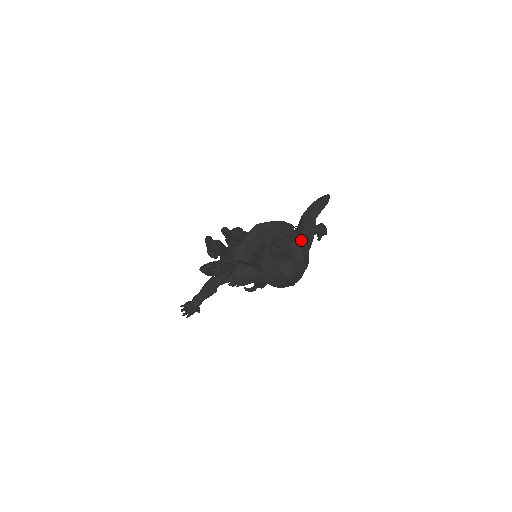
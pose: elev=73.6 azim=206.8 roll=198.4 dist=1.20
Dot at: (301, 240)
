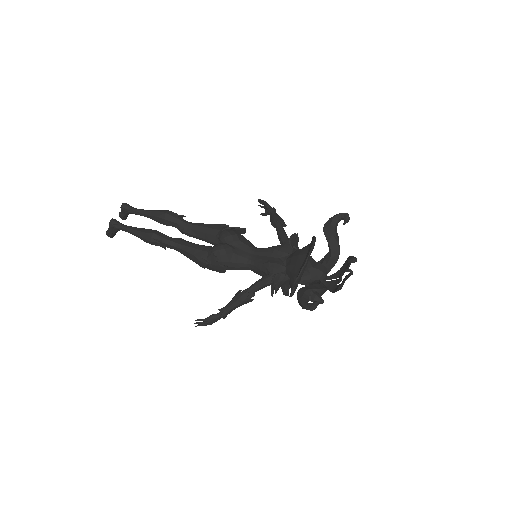
Dot at: (350, 257)
